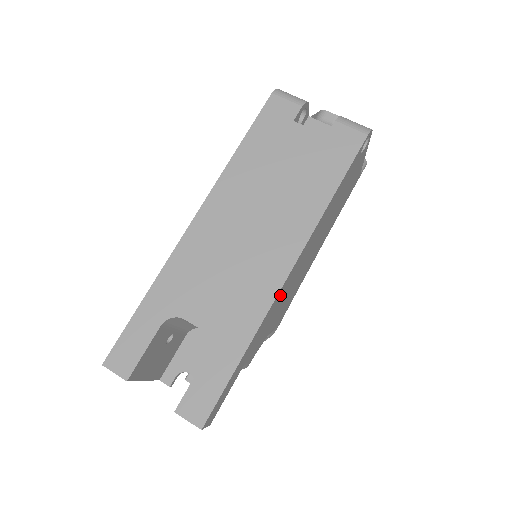
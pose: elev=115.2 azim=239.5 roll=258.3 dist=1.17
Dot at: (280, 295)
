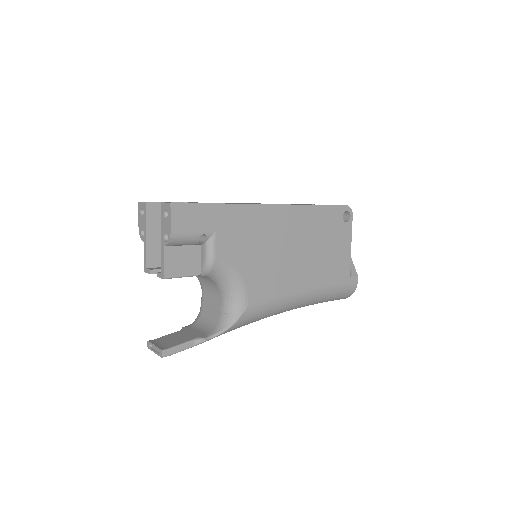
Dot at: (259, 217)
